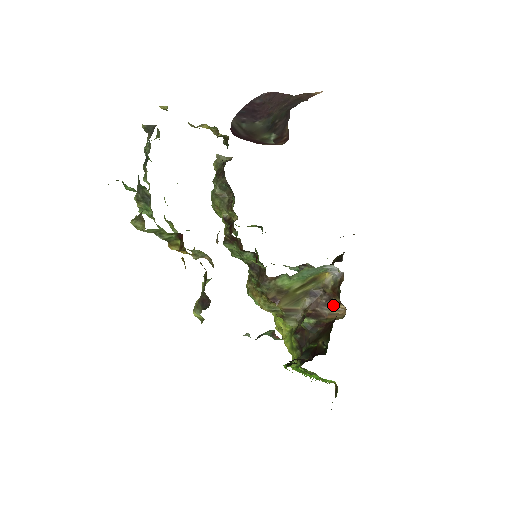
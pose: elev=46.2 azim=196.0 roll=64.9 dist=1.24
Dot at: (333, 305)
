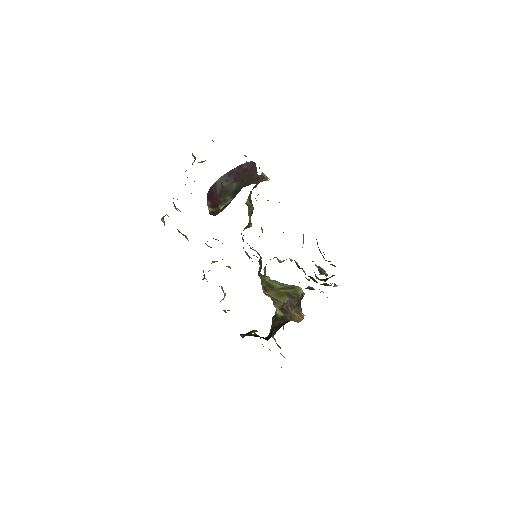
Dot at: (298, 310)
